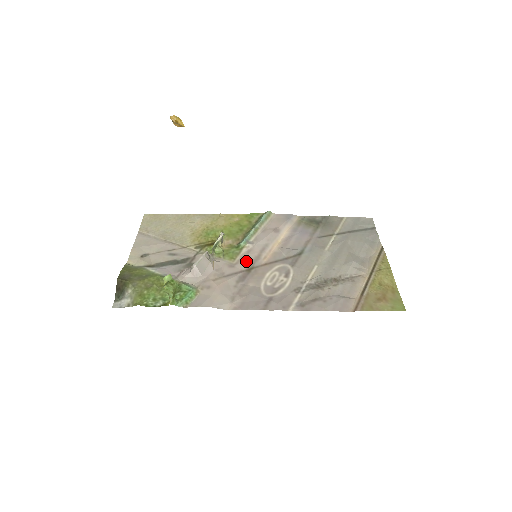
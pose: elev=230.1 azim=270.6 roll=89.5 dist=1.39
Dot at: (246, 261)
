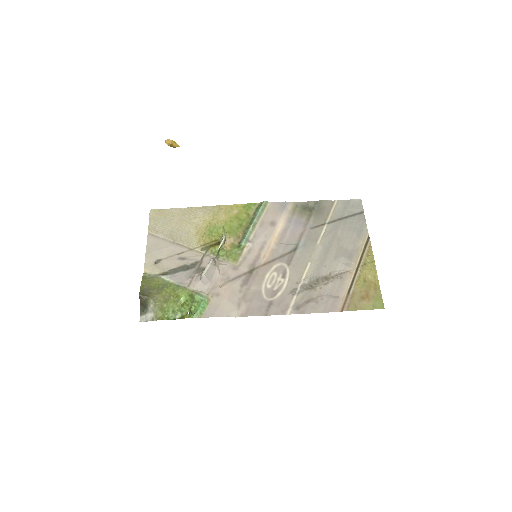
Dot at: (248, 262)
